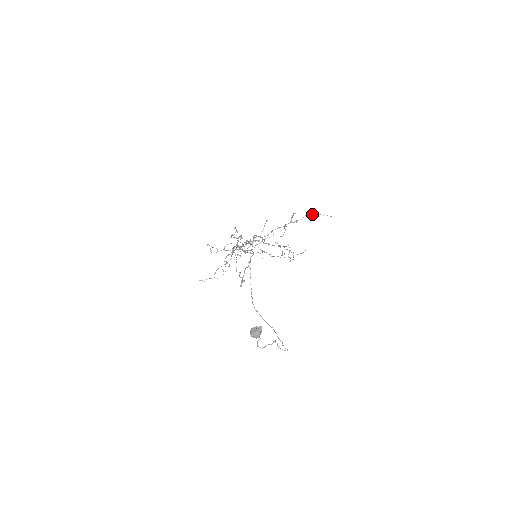
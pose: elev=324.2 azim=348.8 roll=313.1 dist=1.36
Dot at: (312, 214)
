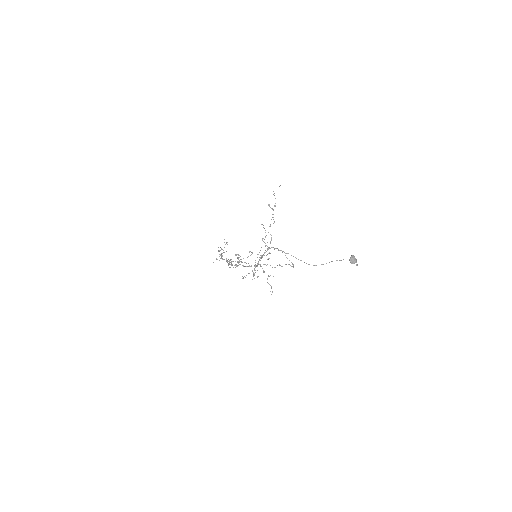
Dot at: (274, 195)
